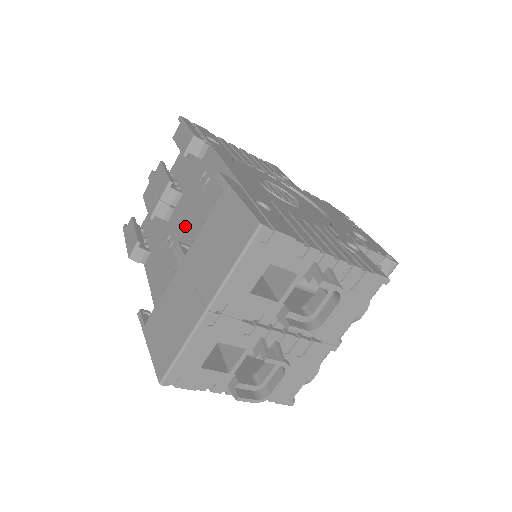
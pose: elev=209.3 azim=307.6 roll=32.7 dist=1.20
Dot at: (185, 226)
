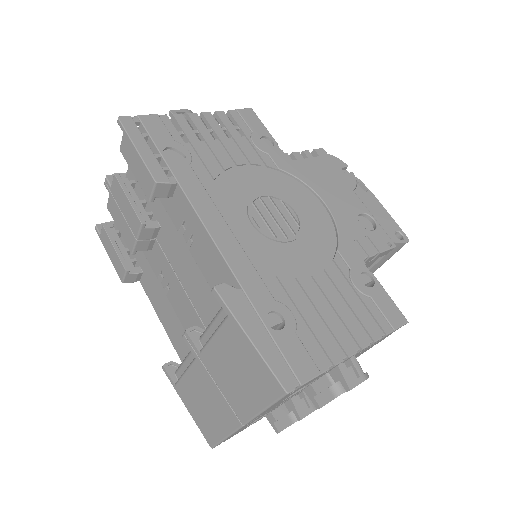
Dot at: (179, 278)
